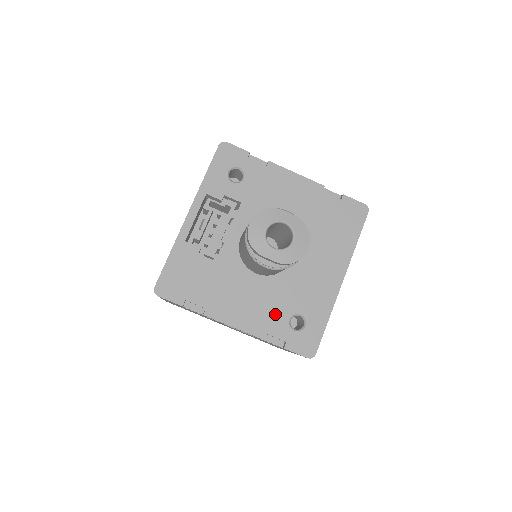
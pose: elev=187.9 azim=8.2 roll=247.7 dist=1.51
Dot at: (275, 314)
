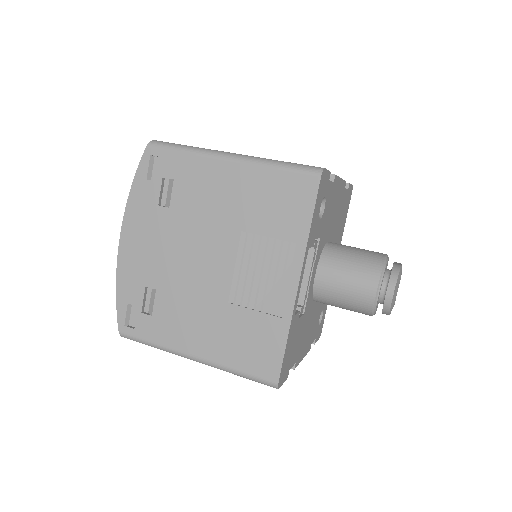
Dot at: (316, 324)
